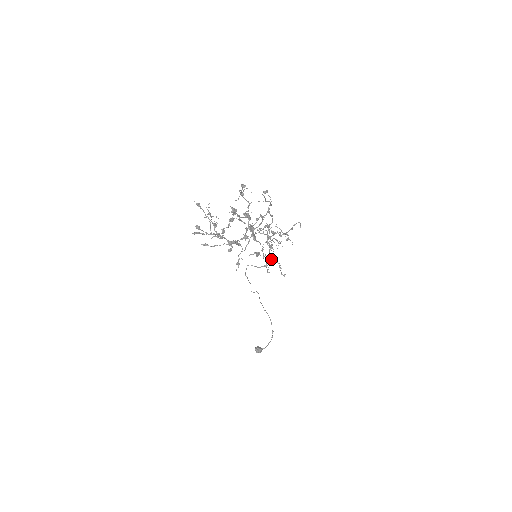
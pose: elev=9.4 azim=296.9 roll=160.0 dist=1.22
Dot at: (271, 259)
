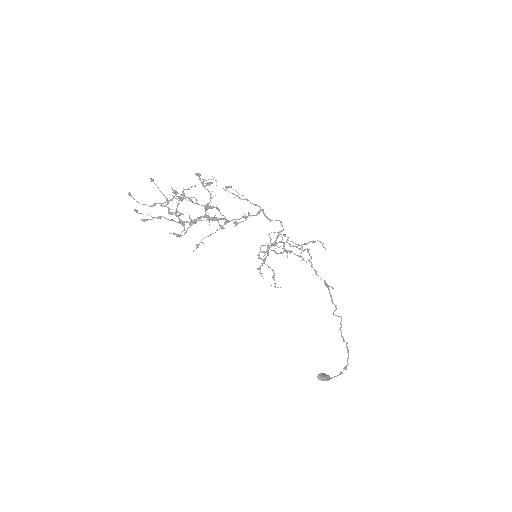
Dot at: occluded
